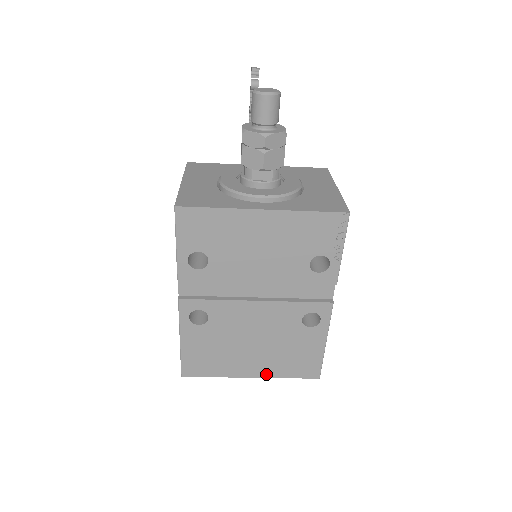
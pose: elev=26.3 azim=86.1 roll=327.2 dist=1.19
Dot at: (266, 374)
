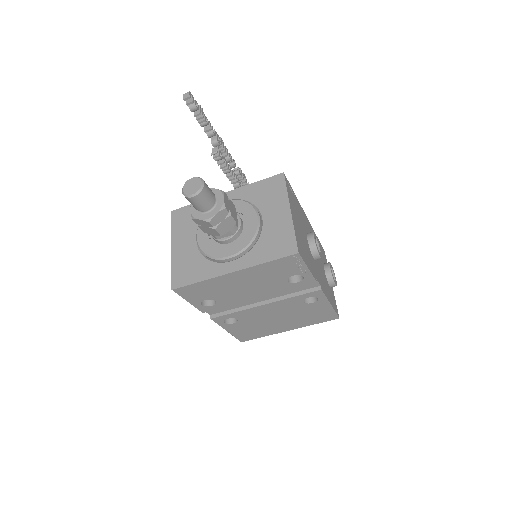
Dot at: (298, 327)
